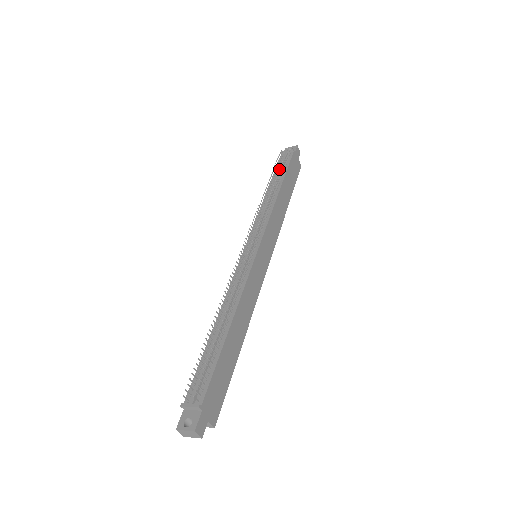
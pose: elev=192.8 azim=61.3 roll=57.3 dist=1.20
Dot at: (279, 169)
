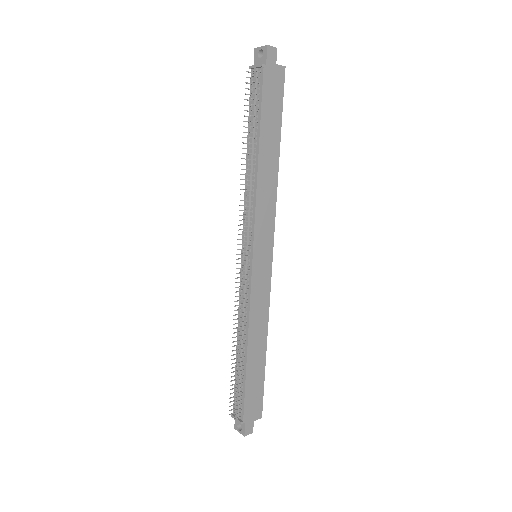
Dot at: (251, 113)
